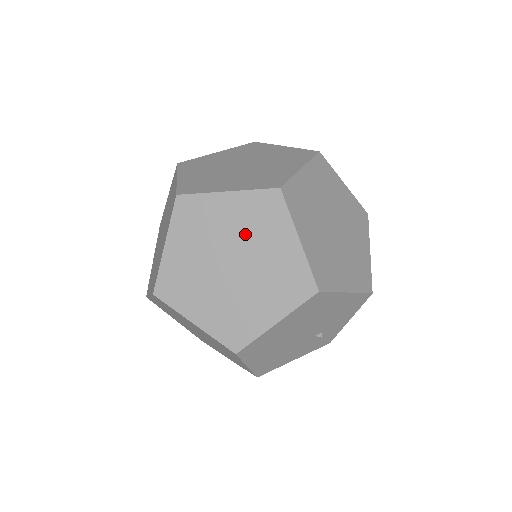
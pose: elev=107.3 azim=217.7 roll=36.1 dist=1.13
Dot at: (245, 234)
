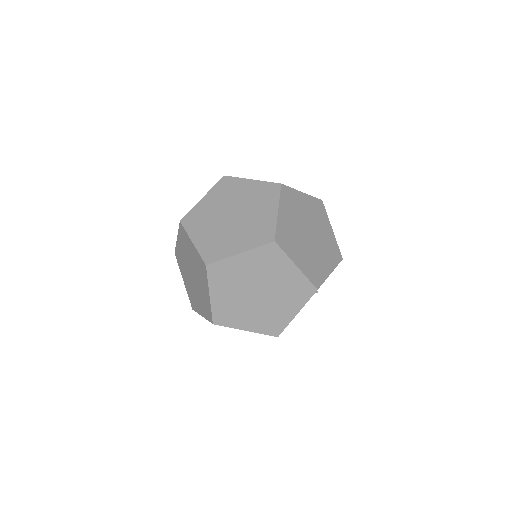
Dot at: (261, 274)
